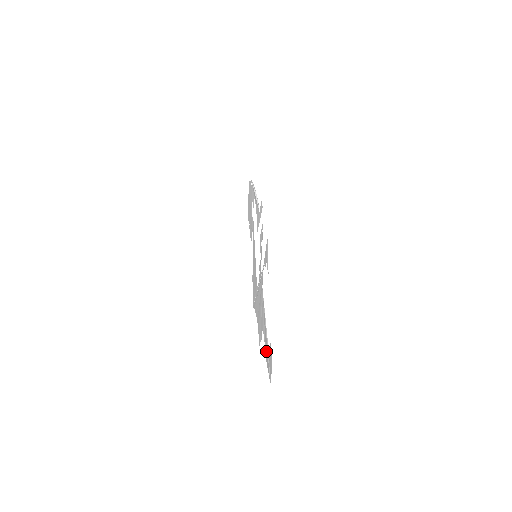
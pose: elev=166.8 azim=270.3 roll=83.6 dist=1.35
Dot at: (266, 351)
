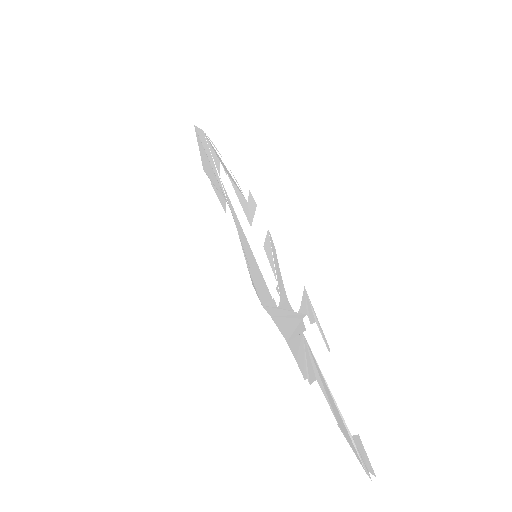
Dot at: (338, 420)
